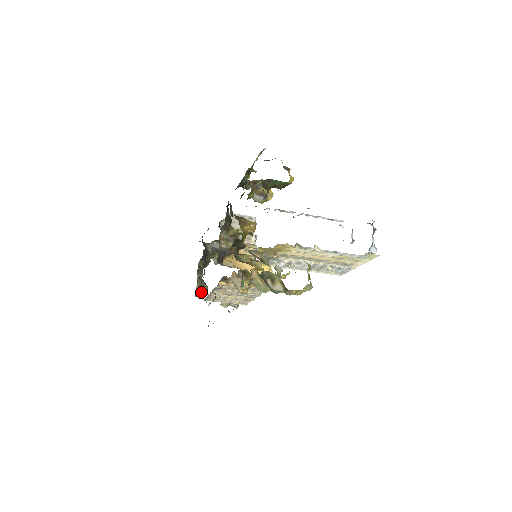
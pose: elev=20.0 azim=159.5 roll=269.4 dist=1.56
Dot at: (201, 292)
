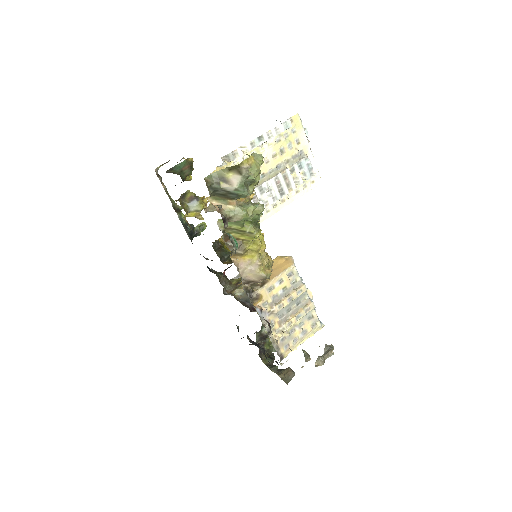
Dot at: (288, 376)
